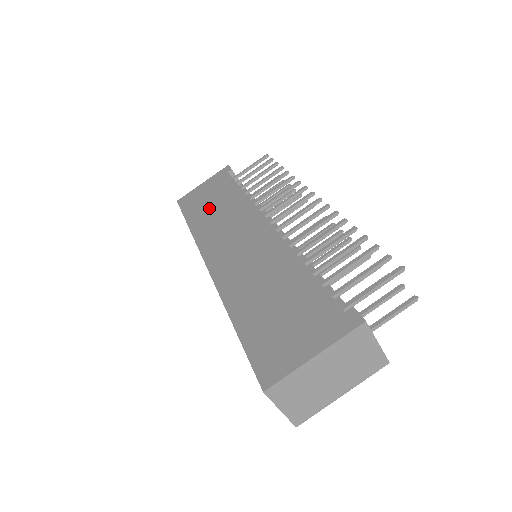
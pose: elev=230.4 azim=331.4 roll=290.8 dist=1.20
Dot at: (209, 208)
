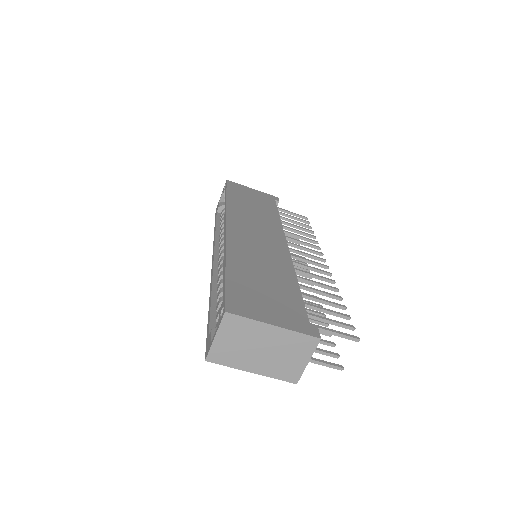
Dot at: (249, 203)
